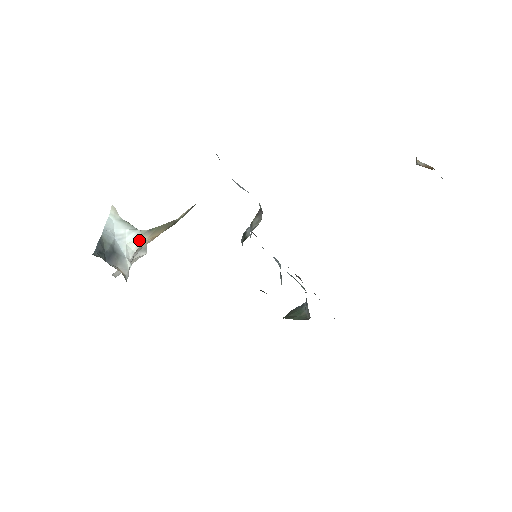
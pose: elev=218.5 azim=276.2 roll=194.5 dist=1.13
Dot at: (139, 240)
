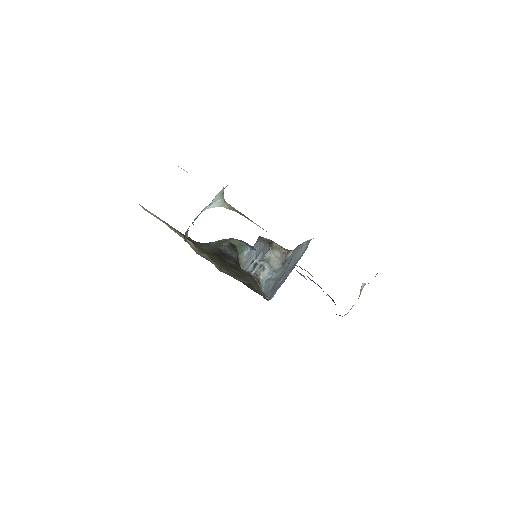
Dot at: (217, 206)
